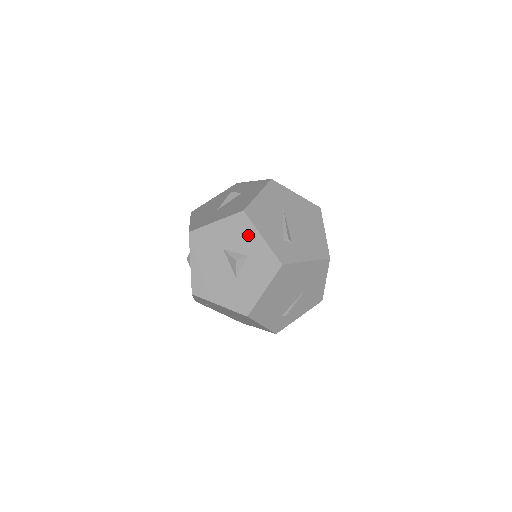
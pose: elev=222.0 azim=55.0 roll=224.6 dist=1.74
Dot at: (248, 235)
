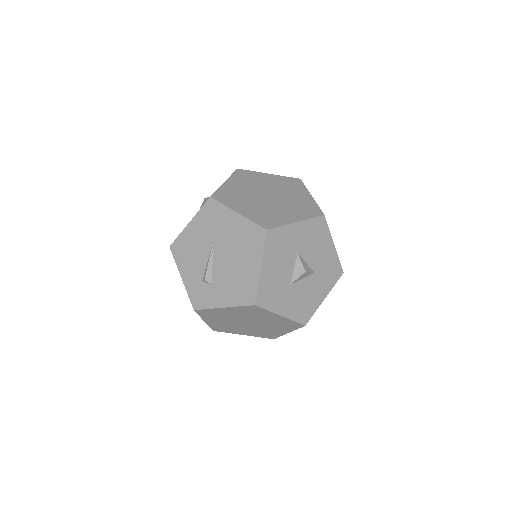
Dot at: occluded
